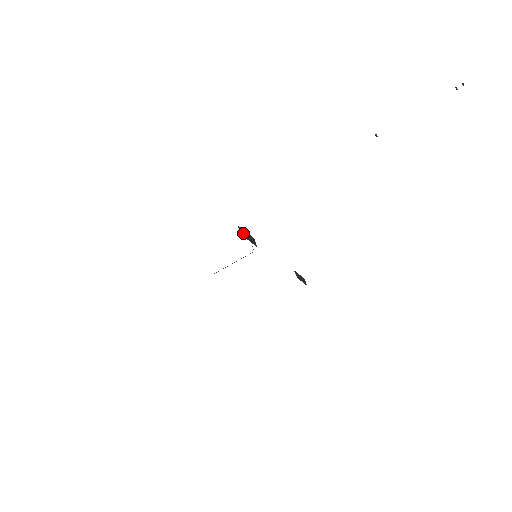
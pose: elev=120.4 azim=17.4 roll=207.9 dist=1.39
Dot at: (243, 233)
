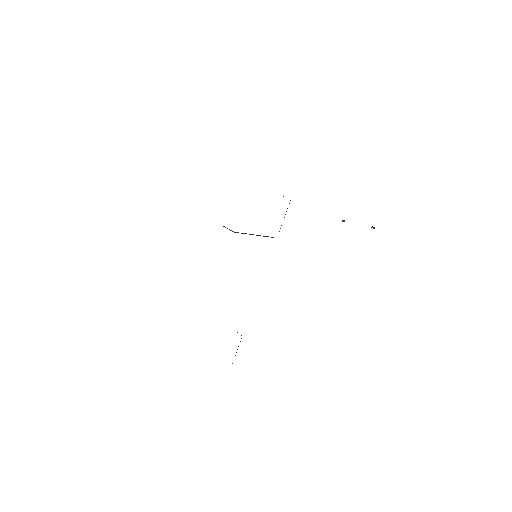
Dot at: occluded
